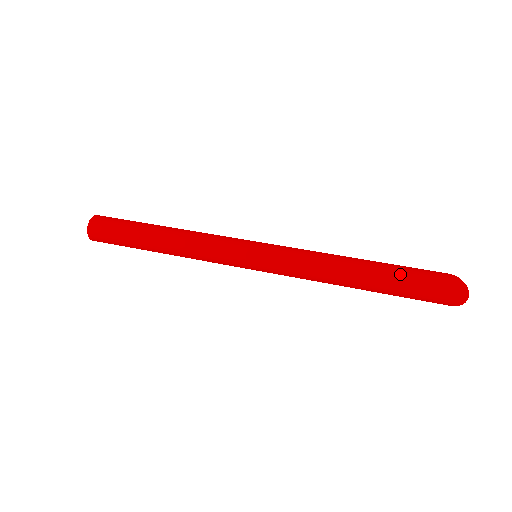
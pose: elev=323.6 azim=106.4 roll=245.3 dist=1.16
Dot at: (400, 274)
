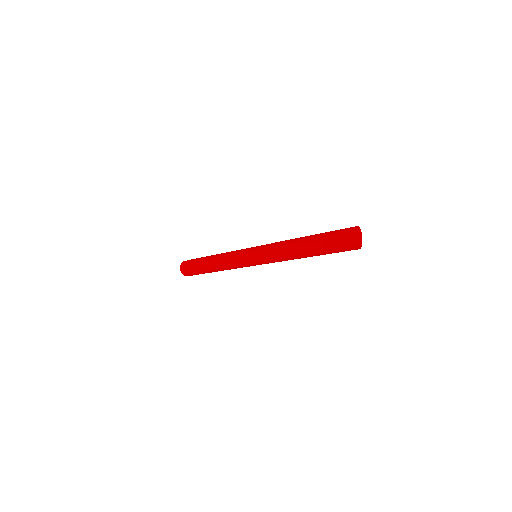
Dot at: (323, 236)
